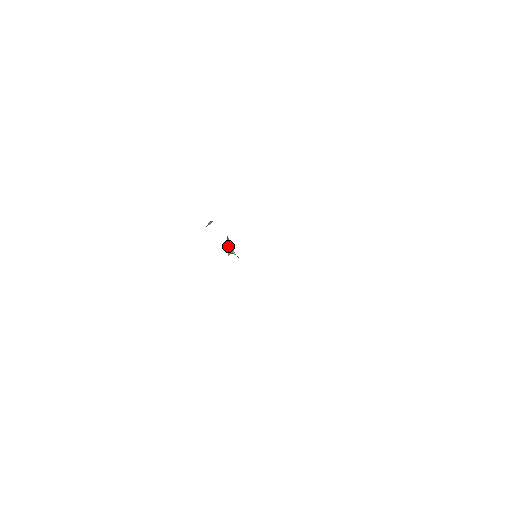
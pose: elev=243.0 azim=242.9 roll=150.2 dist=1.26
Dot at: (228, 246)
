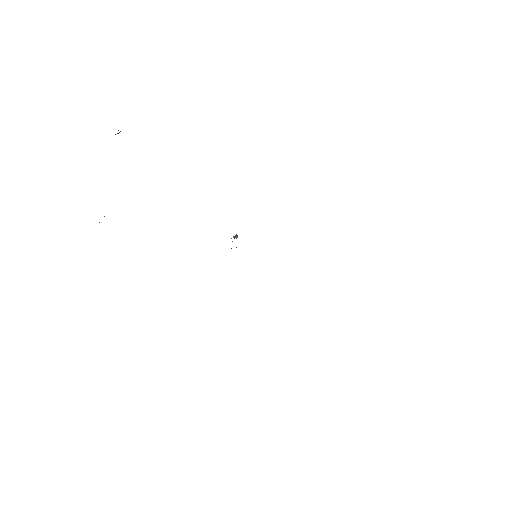
Dot at: (235, 235)
